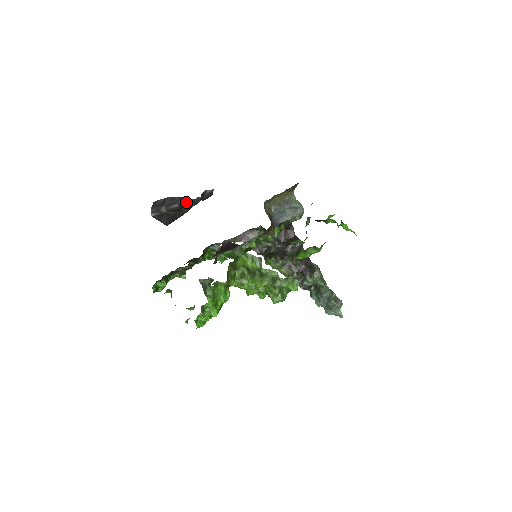
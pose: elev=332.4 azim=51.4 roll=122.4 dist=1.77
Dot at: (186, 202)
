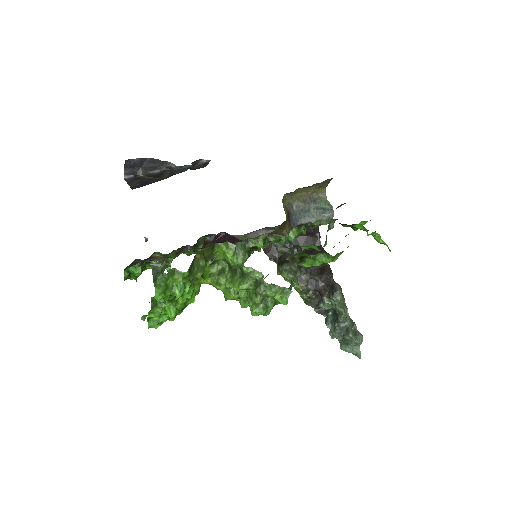
Dot at: (171, 169)
